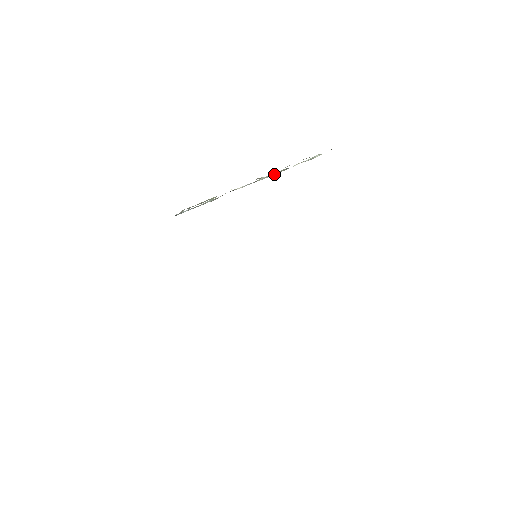
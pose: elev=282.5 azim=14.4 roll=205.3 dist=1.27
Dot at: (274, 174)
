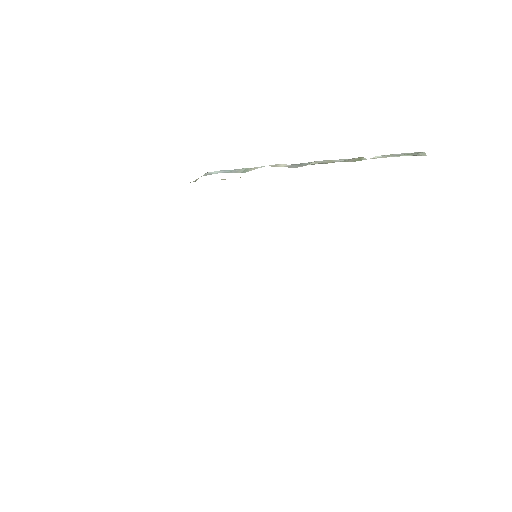
Dot at: (337, 161)
